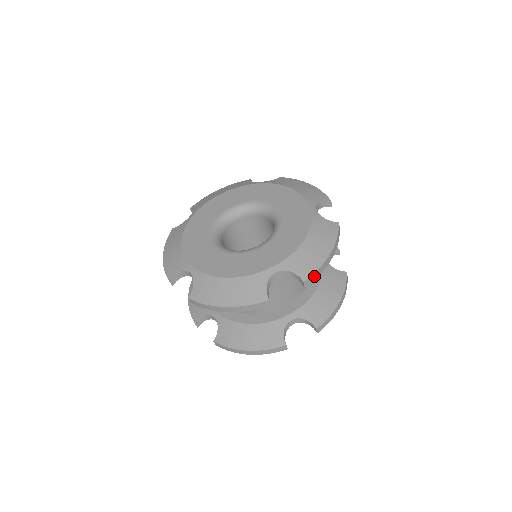
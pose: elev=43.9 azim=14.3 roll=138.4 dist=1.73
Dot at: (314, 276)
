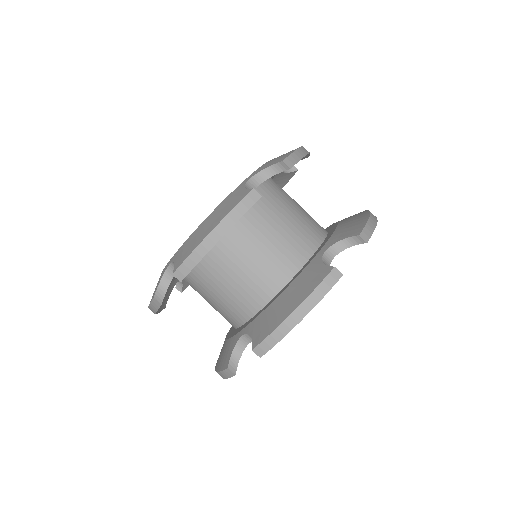
Dot at: (293, 158)
